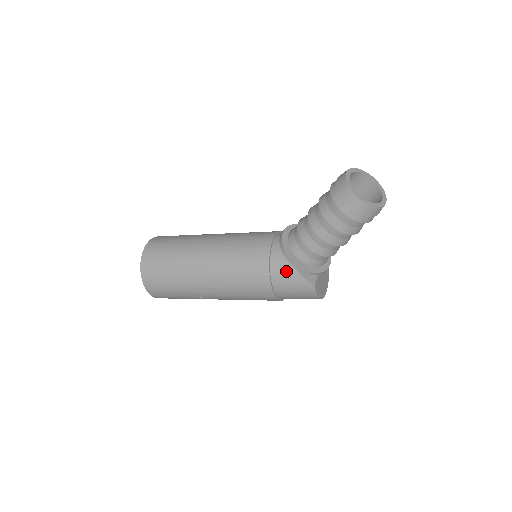
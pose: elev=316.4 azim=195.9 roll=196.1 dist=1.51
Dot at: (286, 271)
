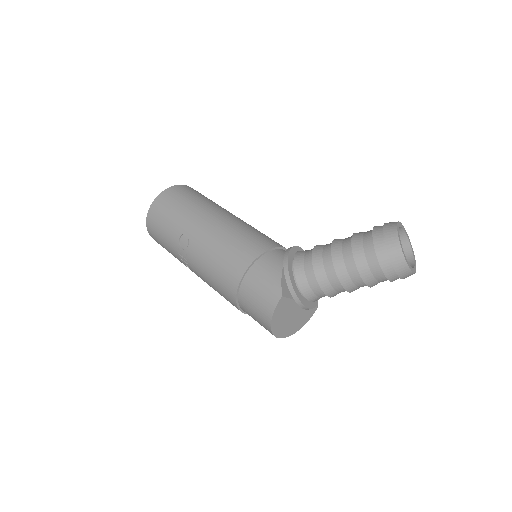
Dot at: (273, 266)
